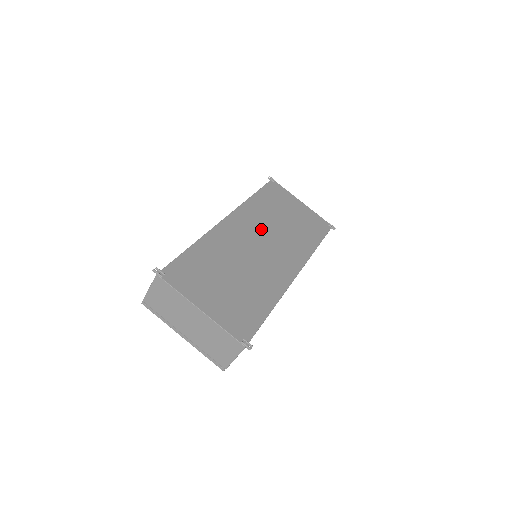
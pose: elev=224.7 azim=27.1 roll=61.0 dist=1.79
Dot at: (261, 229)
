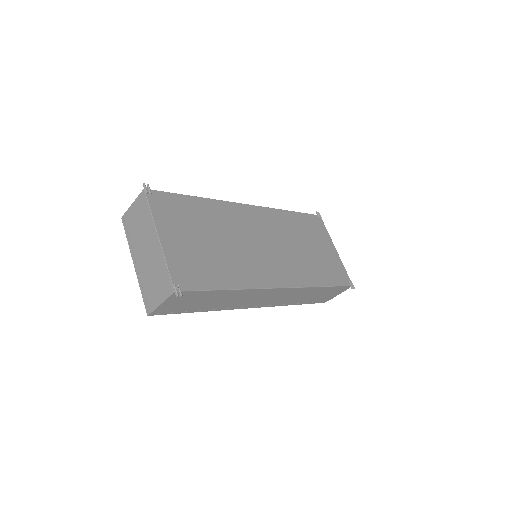
Dot at: (275, 235)
